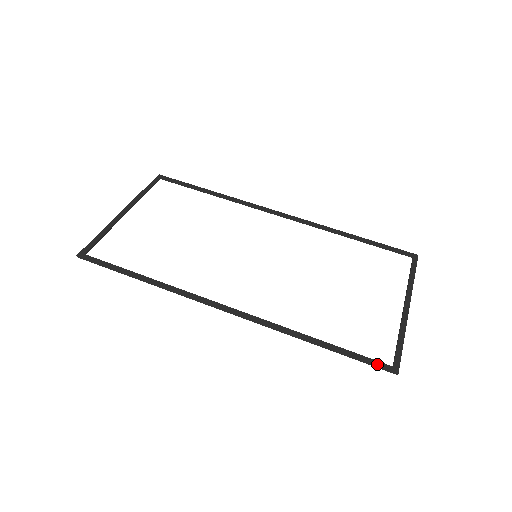
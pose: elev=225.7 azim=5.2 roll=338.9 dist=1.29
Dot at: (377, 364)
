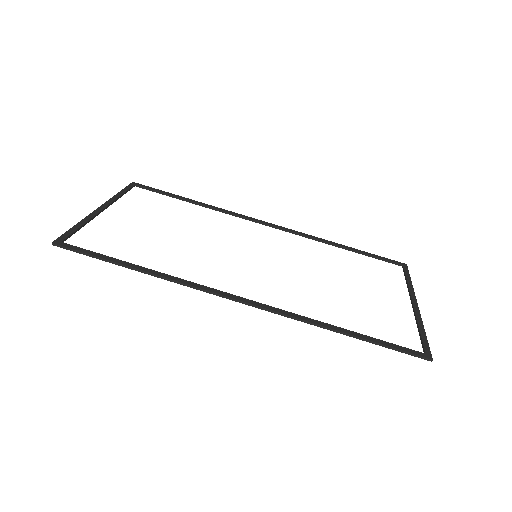
Dot at: (410, 351)
